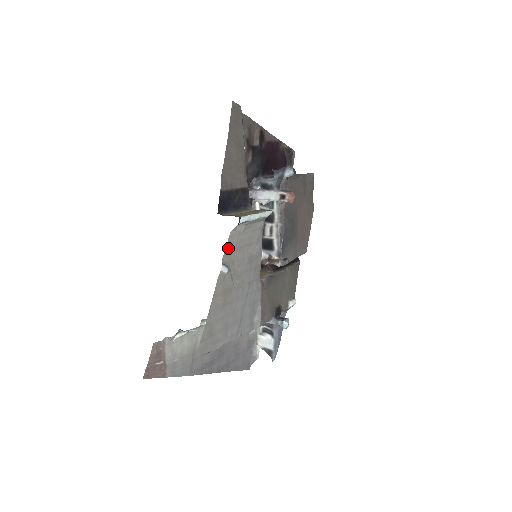
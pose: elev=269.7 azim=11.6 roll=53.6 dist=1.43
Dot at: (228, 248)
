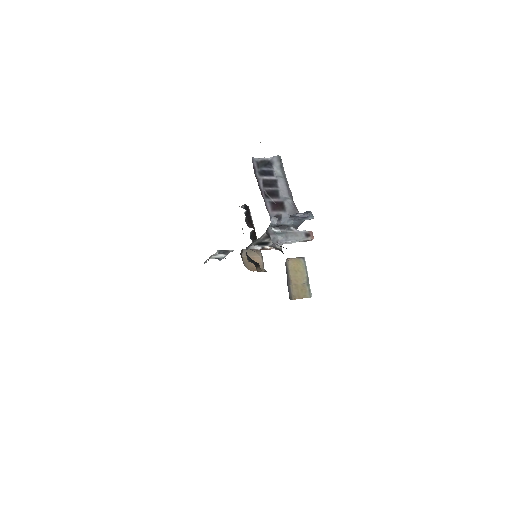
Dot at: occluded
